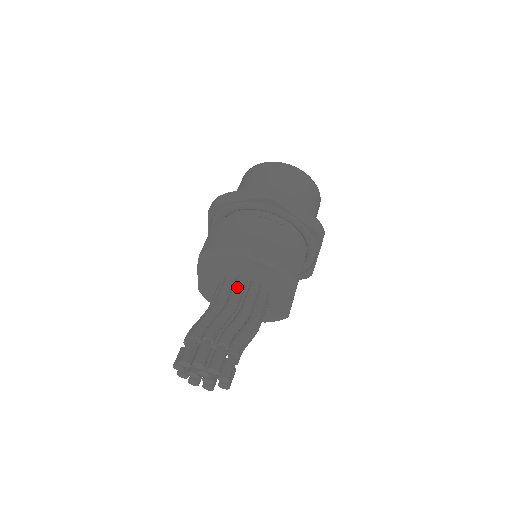
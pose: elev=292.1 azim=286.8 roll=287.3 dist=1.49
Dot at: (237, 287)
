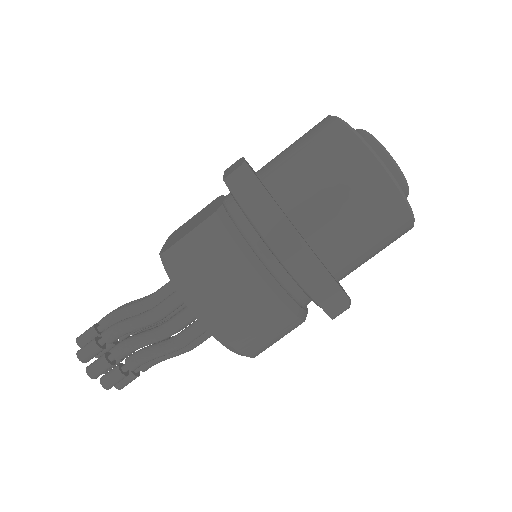
Dot at: (184, 318)
